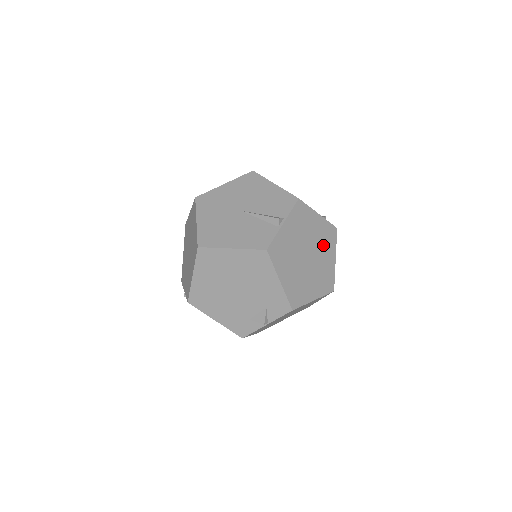
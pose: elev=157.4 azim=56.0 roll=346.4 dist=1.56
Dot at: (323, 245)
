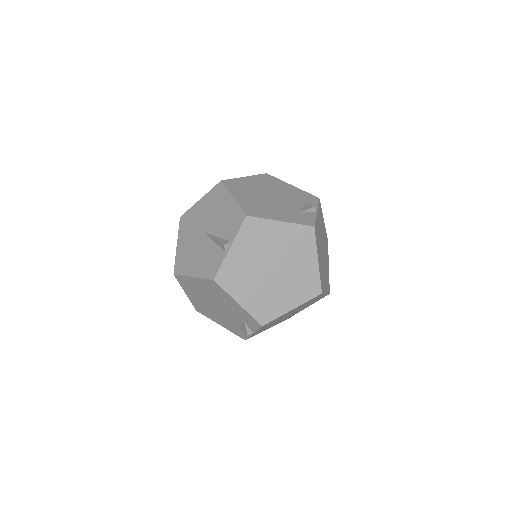
Dot at: (295, 251)
